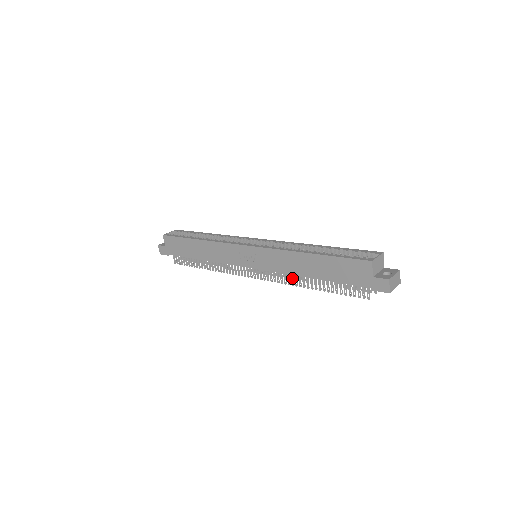
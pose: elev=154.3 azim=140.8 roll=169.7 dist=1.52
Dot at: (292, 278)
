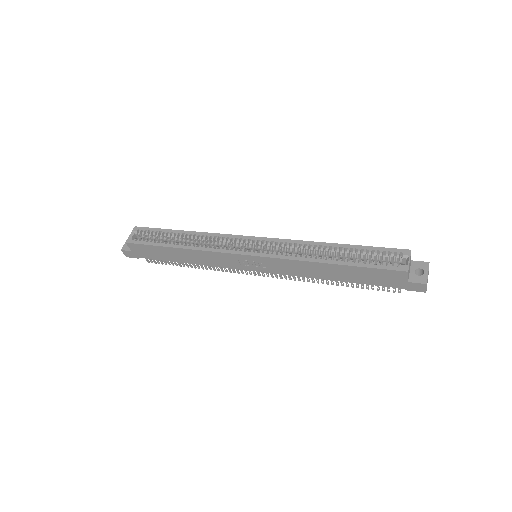
Dot at: occluded
